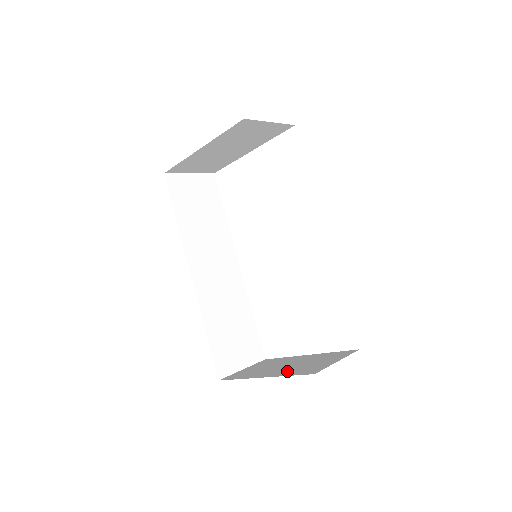
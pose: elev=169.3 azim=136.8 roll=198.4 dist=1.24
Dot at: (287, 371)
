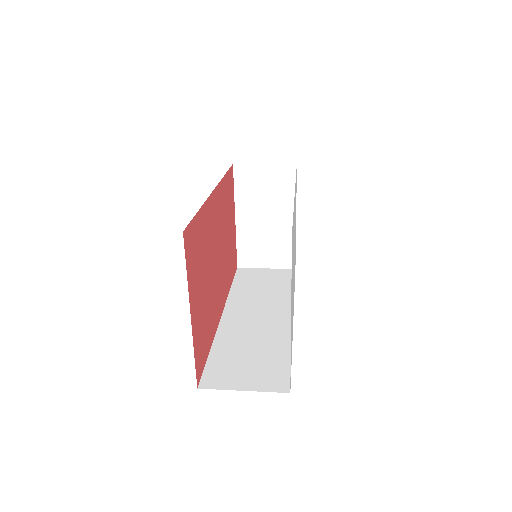
Dot at: occluded
